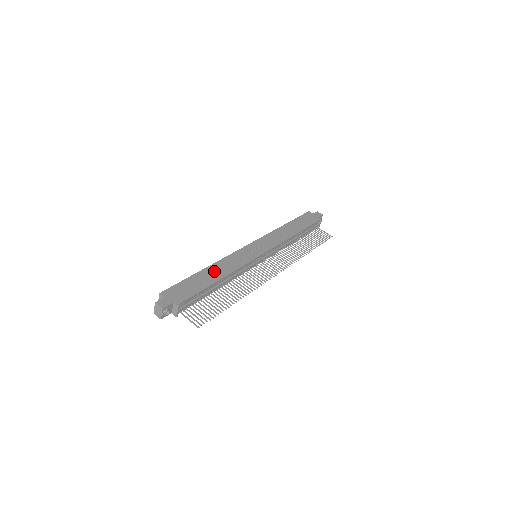
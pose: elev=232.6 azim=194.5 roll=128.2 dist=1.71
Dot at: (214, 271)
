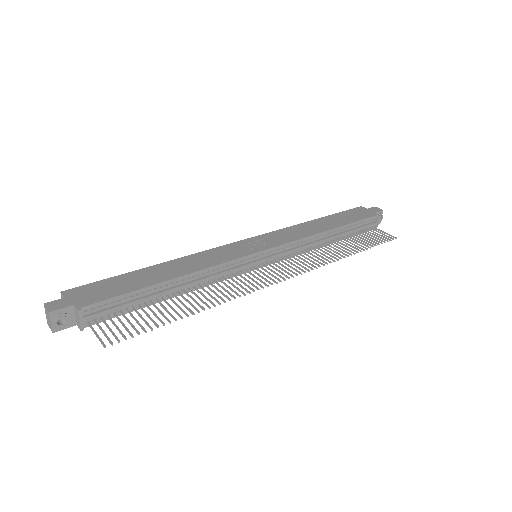
Dot at: (169, 268)
